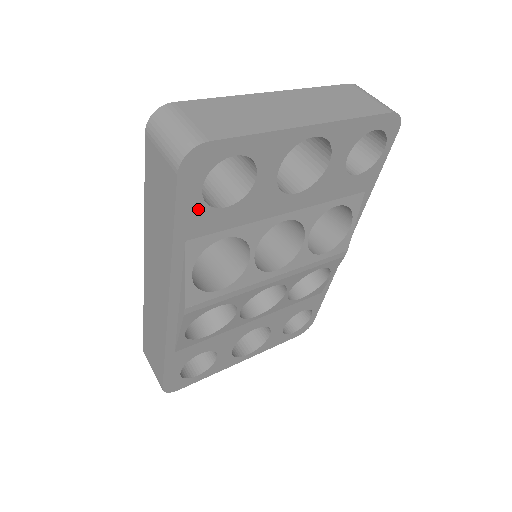
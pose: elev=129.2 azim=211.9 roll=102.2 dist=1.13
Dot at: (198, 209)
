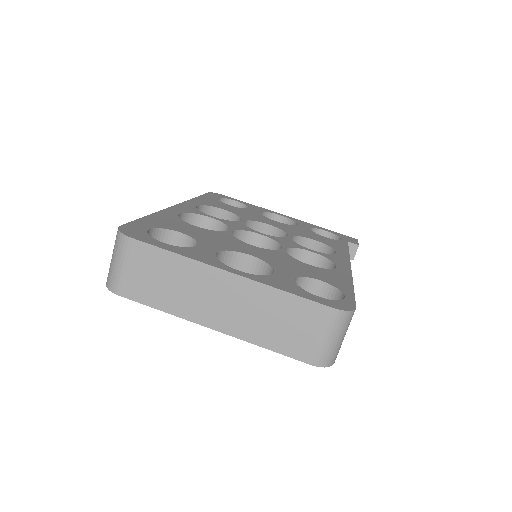
Dot at: occluded
